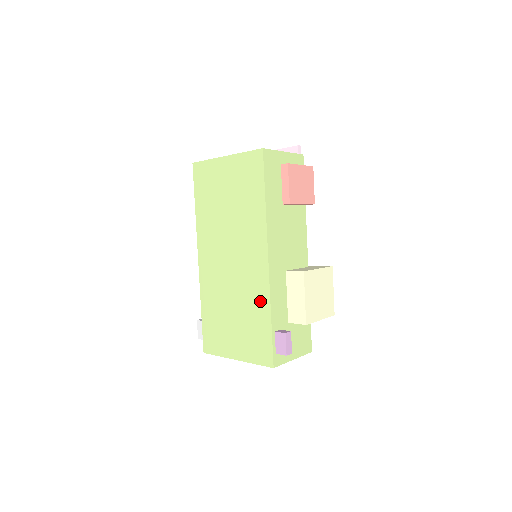
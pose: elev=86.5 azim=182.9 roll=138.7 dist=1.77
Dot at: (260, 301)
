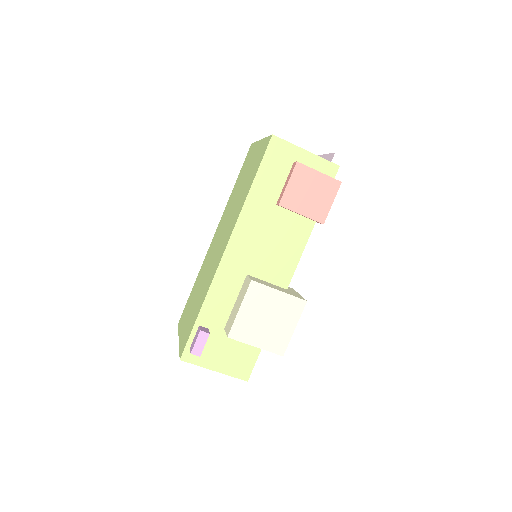
Dot at: (206, 289)
